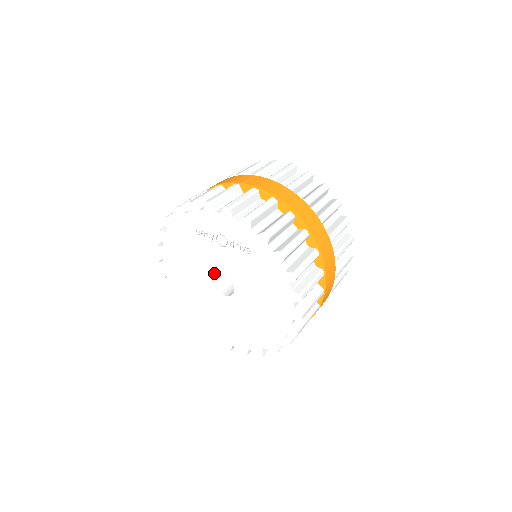
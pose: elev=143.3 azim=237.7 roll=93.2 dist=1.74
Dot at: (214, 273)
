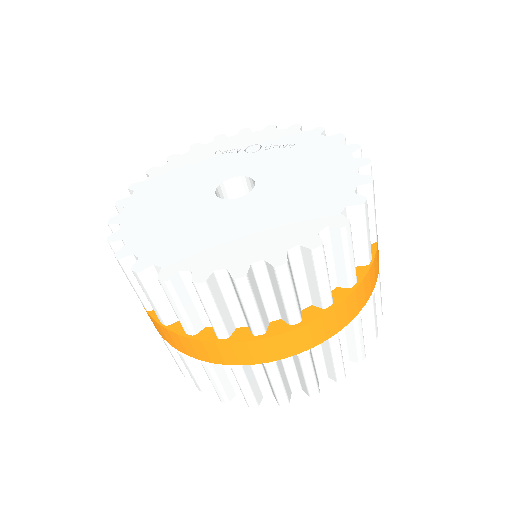
Dot at: (224, 181)
